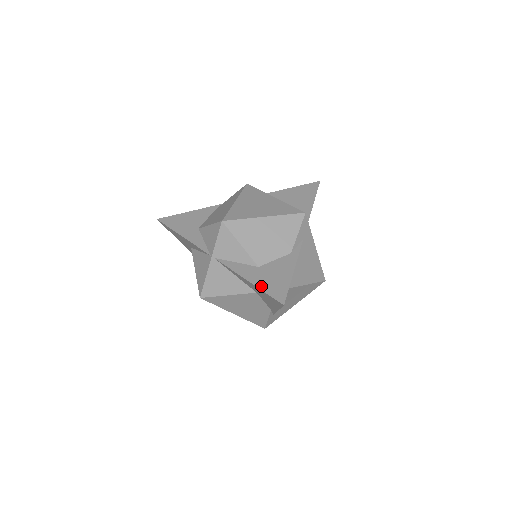
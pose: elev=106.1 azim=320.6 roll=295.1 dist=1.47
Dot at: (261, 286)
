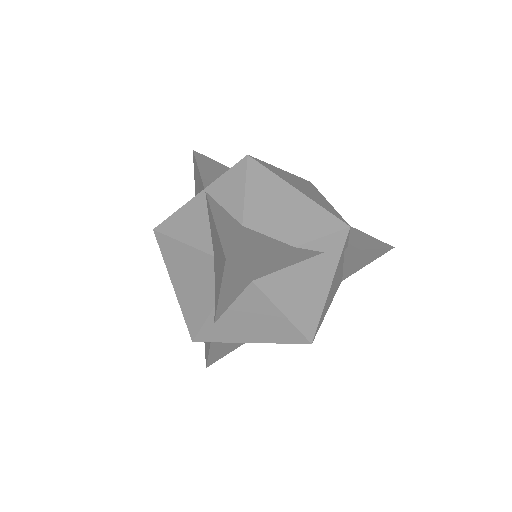
Dot at: (223, 233)
